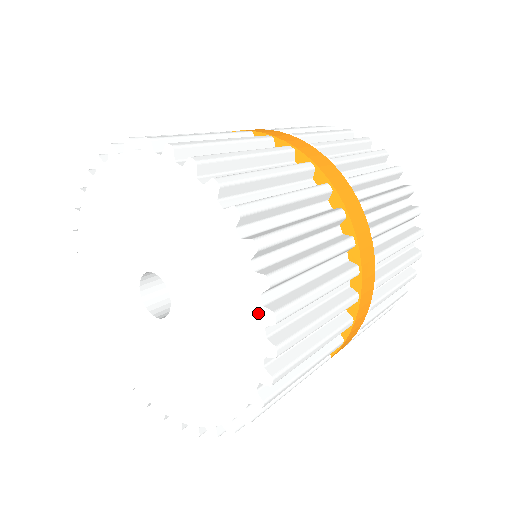
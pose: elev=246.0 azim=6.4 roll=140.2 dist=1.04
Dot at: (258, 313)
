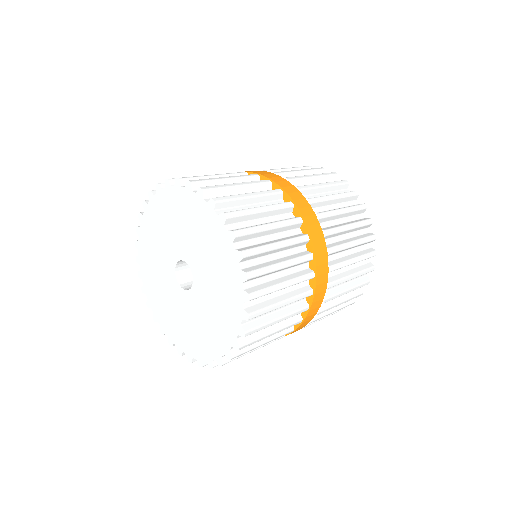
Dot at: (217, 355)
